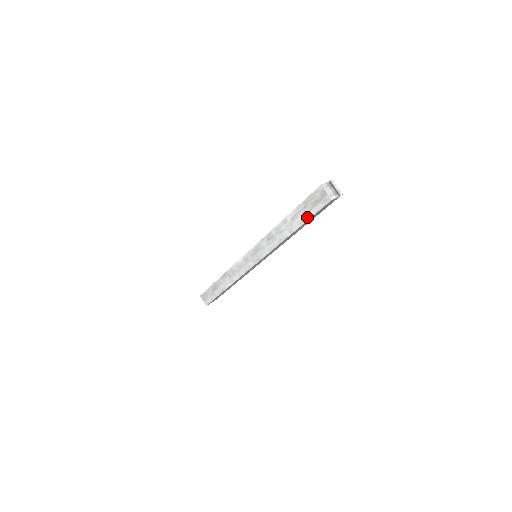
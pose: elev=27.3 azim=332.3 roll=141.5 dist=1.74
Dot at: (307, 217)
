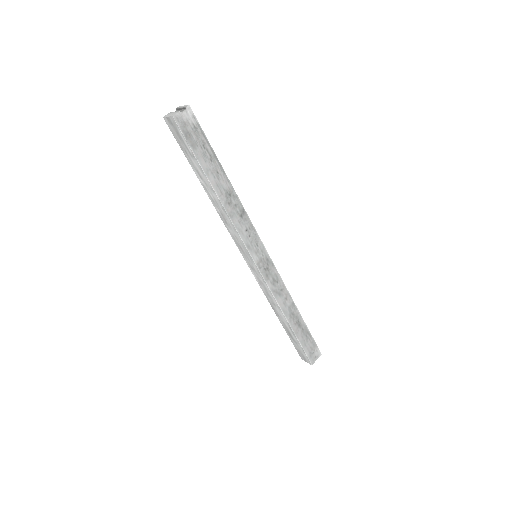
Dot at: (194, 159)
